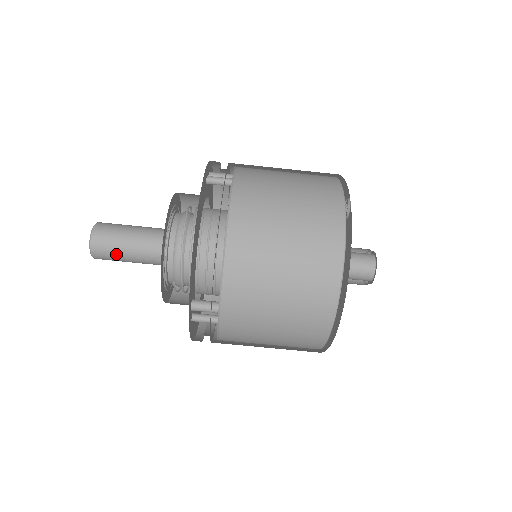
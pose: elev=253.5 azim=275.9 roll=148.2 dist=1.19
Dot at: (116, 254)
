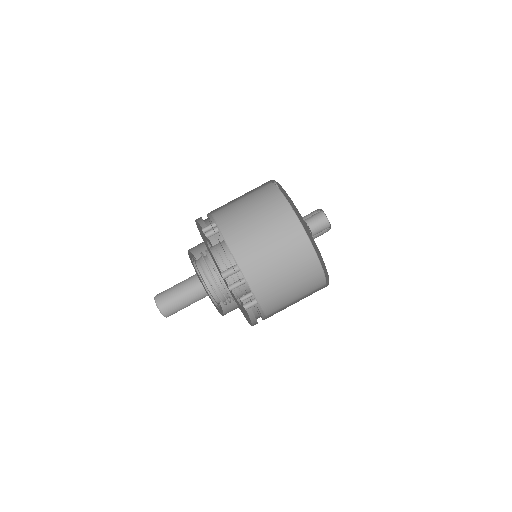
Dot at: (173, 300)
